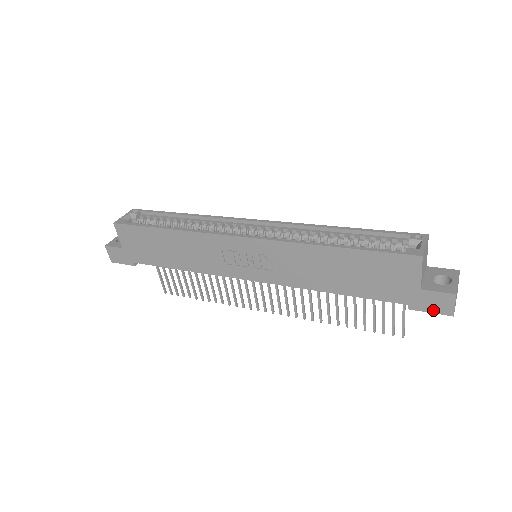
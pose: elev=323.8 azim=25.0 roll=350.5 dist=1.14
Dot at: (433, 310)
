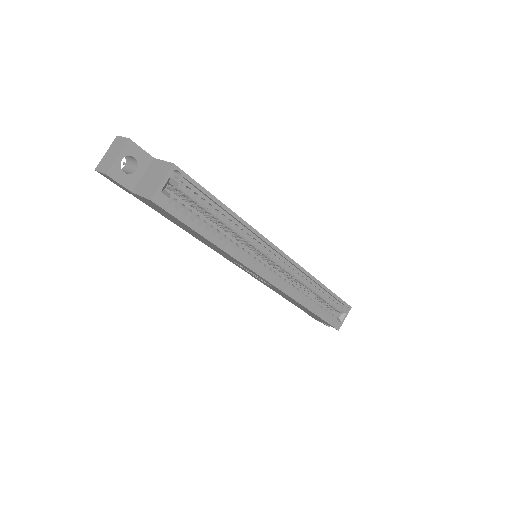
Dot at: occluded
